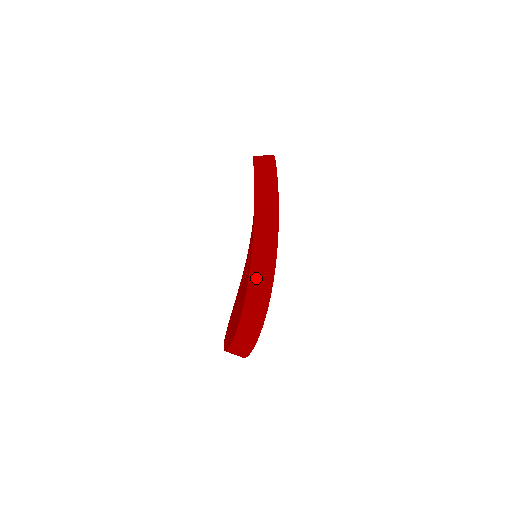
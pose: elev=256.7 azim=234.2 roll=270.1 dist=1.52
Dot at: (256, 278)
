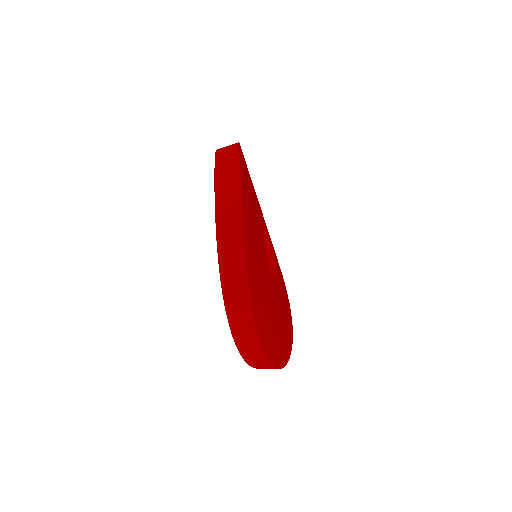
Dot at: (222, 164)
